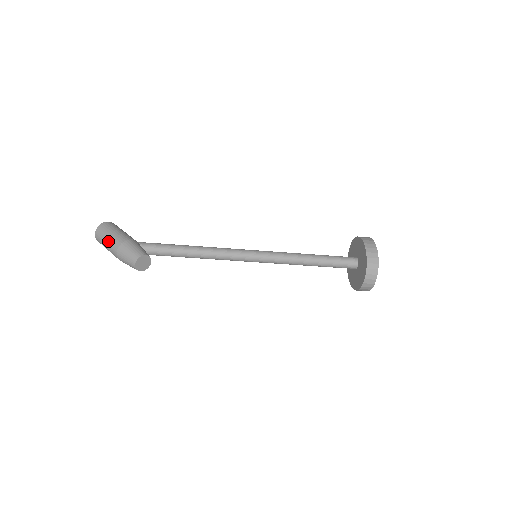
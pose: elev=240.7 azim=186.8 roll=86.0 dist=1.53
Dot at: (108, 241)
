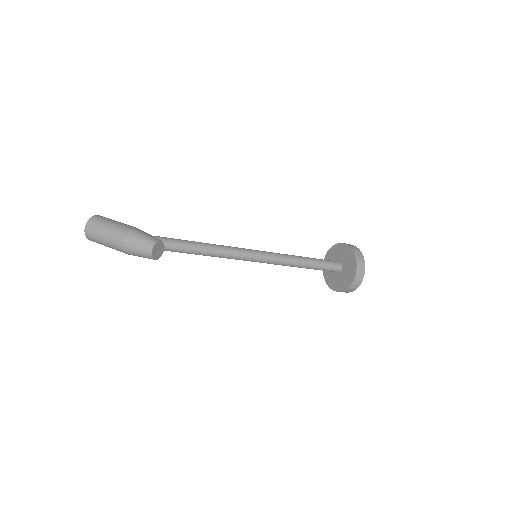
Dot at: (109, 230)
